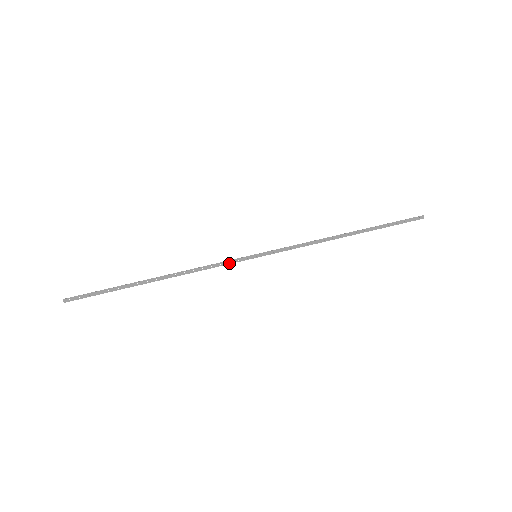
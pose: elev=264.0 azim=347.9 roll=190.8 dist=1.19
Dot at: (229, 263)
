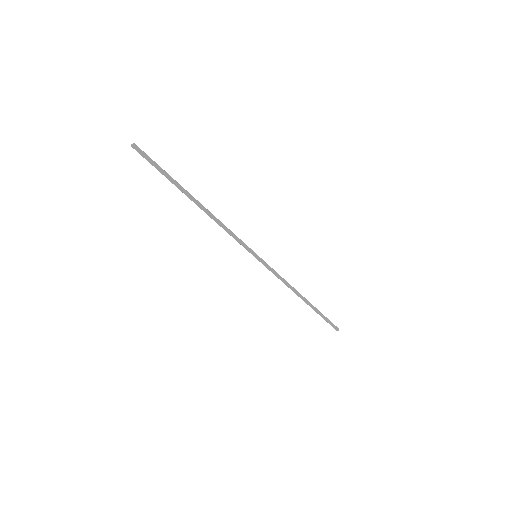
Dot at: (241, 242)
